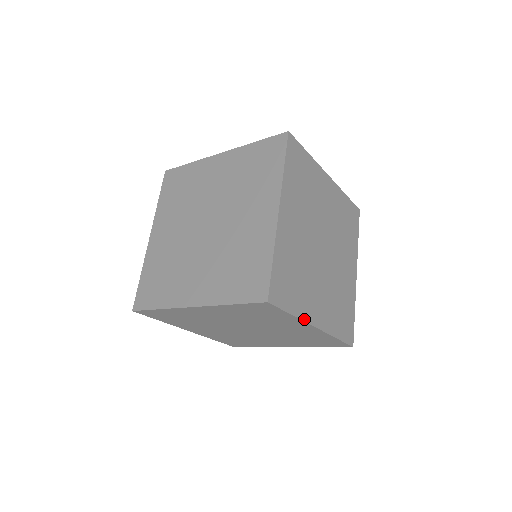
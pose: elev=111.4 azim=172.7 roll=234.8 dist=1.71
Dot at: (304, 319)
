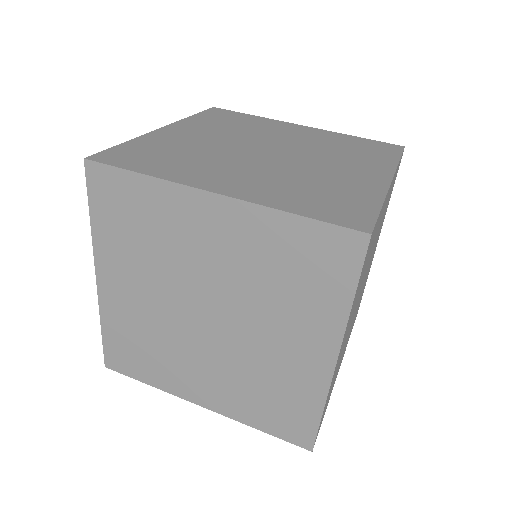
Dot at: (346, 327)
